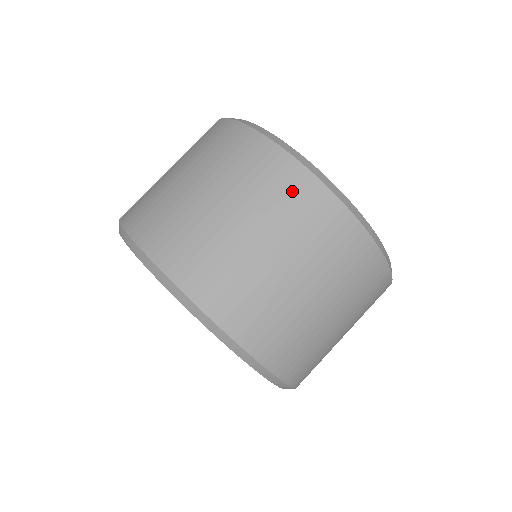
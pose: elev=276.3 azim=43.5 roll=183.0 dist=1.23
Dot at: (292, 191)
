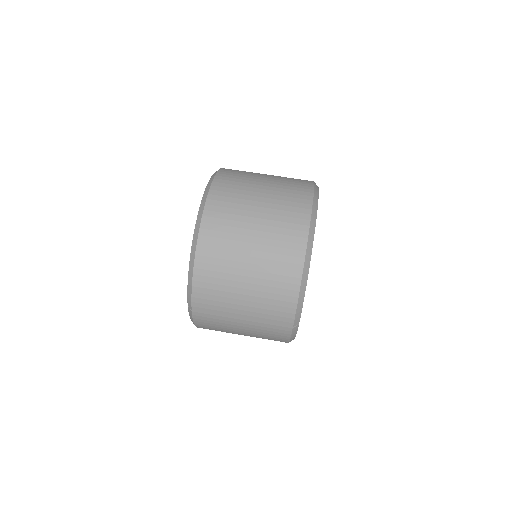
Dot at: (297, 192)
